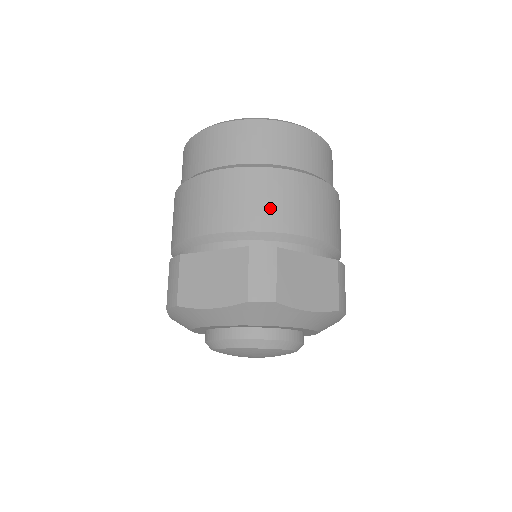
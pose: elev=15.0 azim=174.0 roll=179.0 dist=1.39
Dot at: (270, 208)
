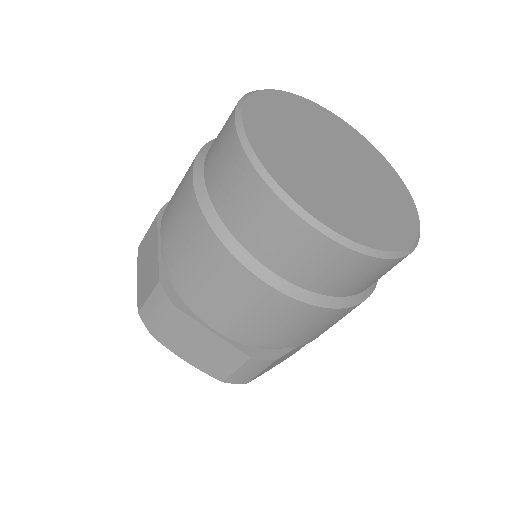
Dot at: (194, 273)
